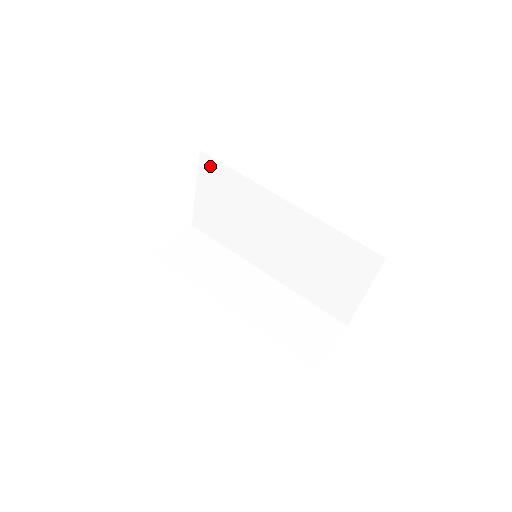
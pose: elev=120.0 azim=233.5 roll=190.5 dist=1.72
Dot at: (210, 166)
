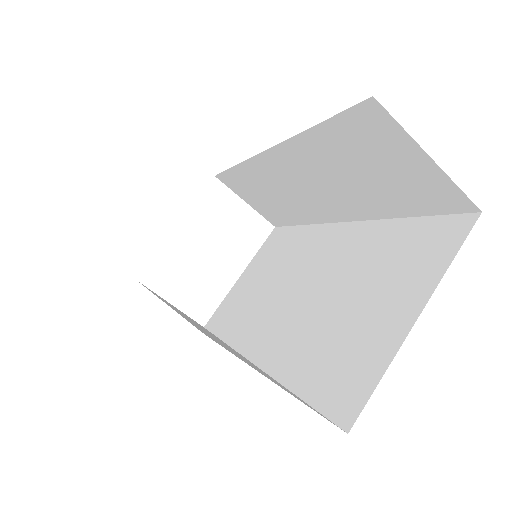
Dot at: (275, 237)
